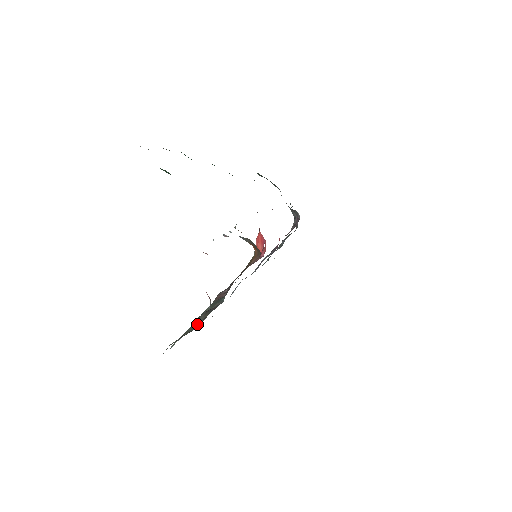
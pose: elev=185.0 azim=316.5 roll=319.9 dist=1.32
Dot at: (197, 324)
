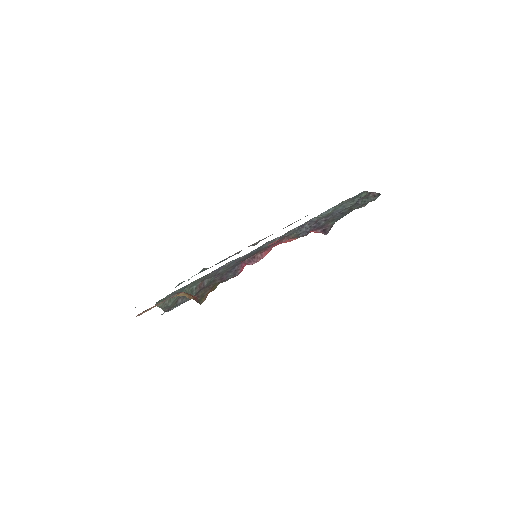
Dot at: (174, 301)
